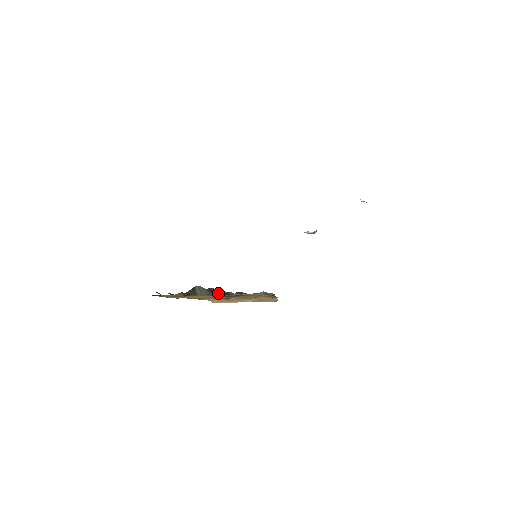
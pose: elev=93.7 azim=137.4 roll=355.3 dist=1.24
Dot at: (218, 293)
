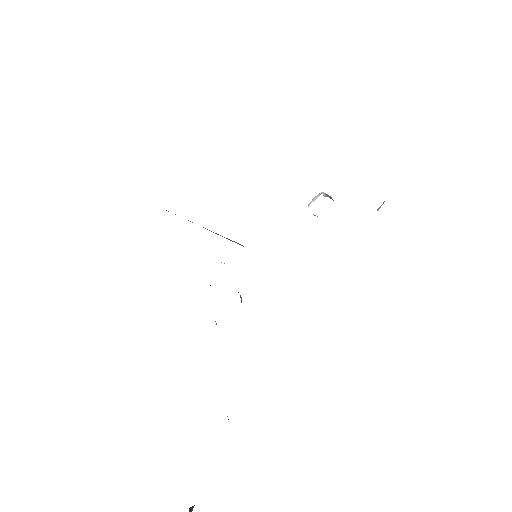
Dot at: occluded
